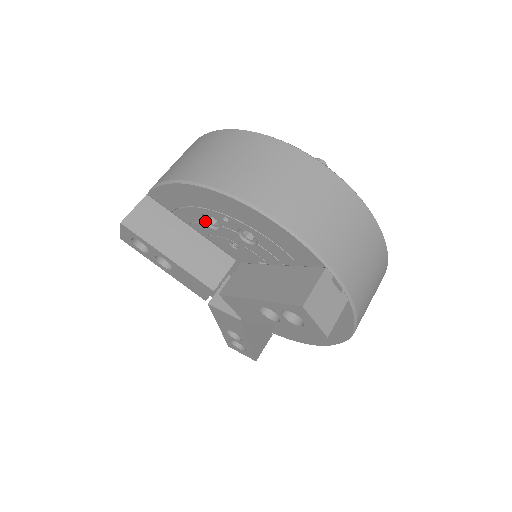
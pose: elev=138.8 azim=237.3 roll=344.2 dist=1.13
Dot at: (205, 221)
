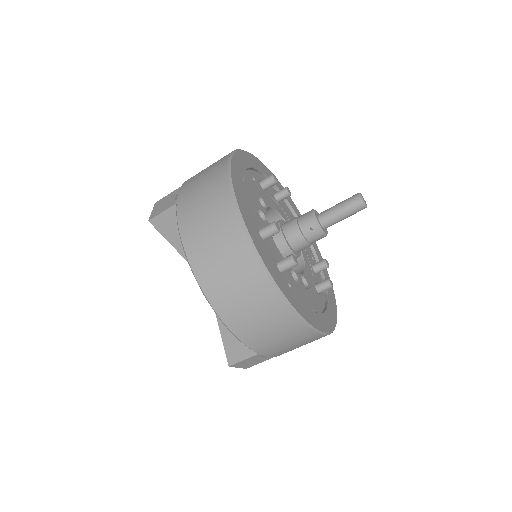
Dot at: occluded
